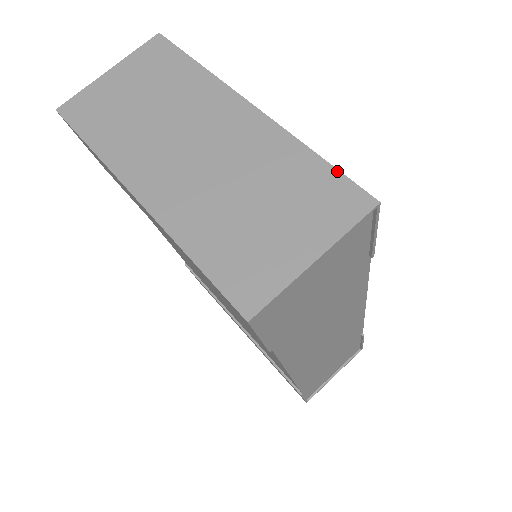
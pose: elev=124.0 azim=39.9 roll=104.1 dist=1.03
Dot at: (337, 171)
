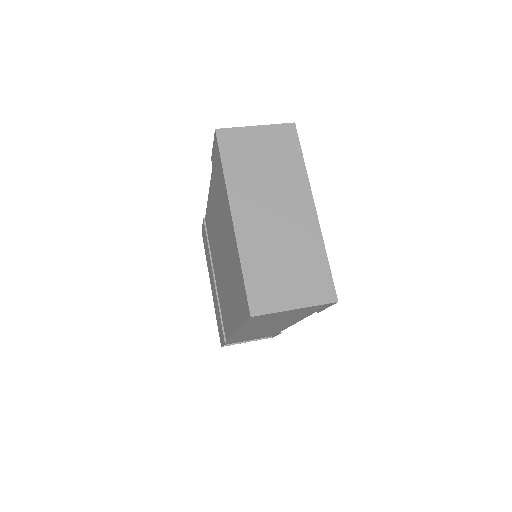
Dot at: (331, 273)
